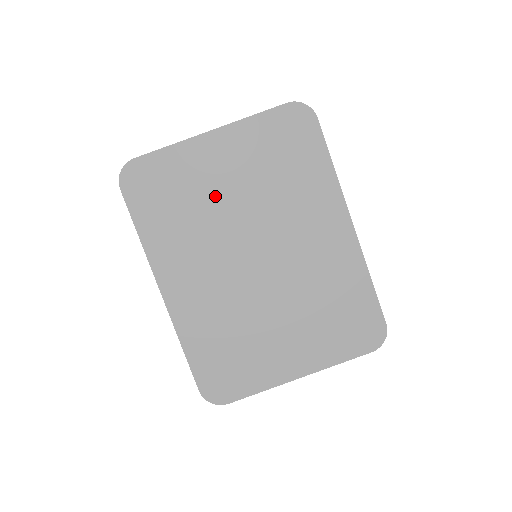
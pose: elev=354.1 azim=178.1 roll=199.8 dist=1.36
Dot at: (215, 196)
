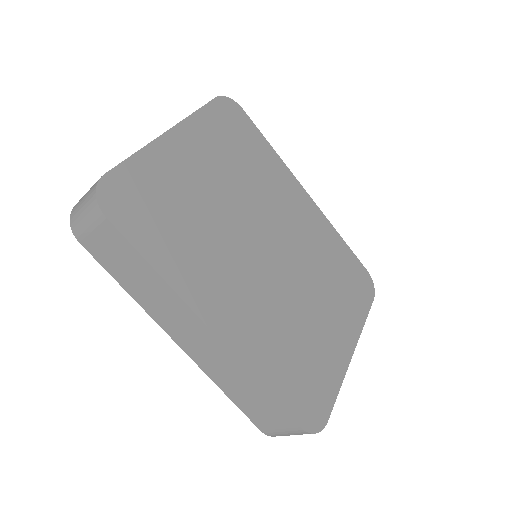
Dot at: (206, 198)
